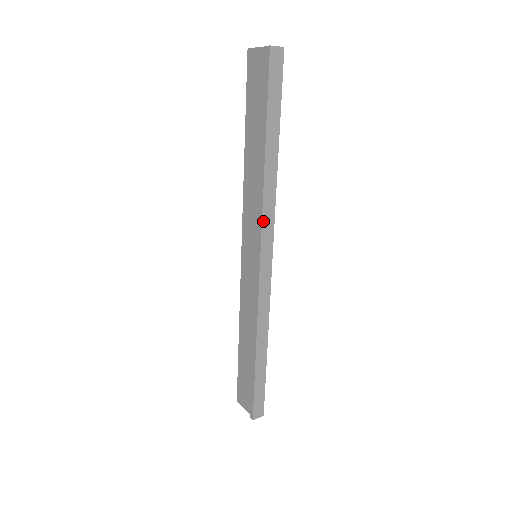
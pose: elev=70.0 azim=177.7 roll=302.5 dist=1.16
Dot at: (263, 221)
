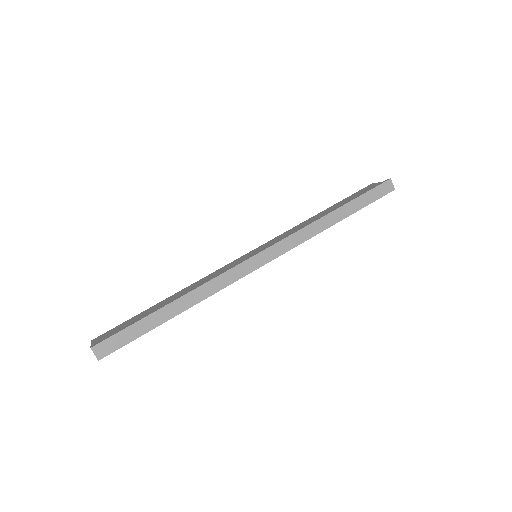
Dot at: (290, 237)
